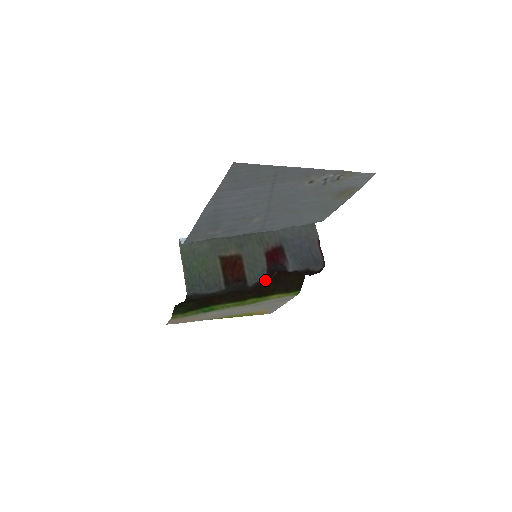
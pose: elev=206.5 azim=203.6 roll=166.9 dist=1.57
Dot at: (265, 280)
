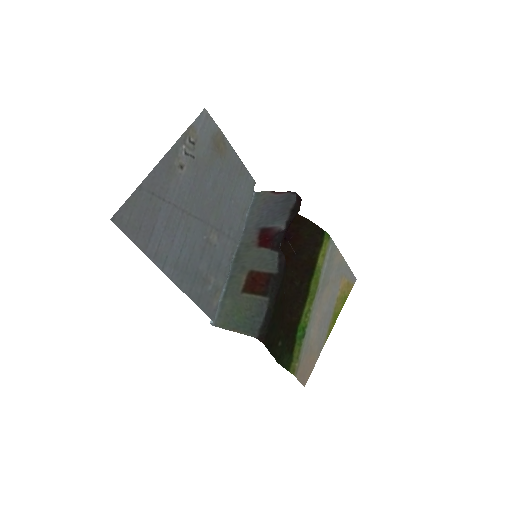
Dot at: (282, 256)
